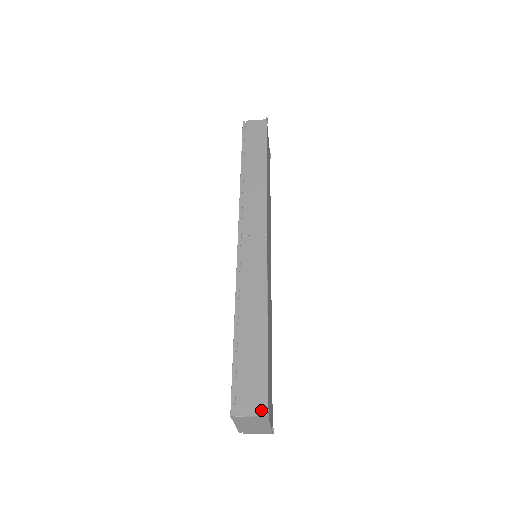
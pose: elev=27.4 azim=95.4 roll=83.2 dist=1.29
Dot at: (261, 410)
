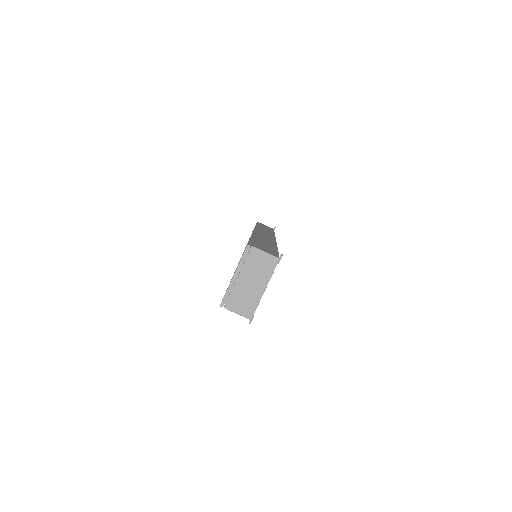
Dot at: (274, 255)
